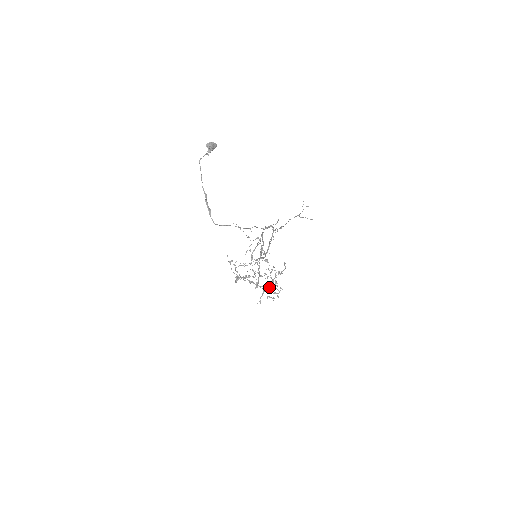
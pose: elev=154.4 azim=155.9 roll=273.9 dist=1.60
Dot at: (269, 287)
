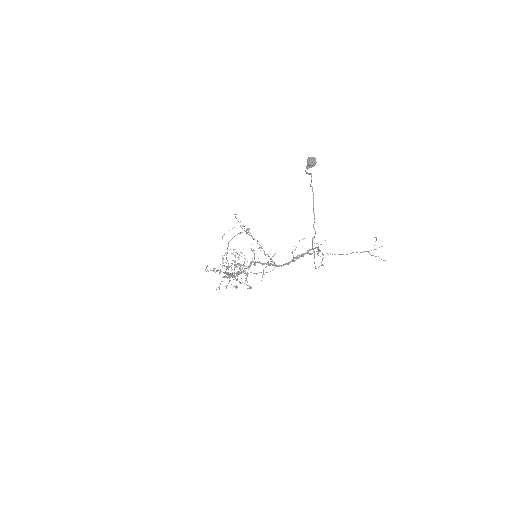
Dot at: (245, 281)
